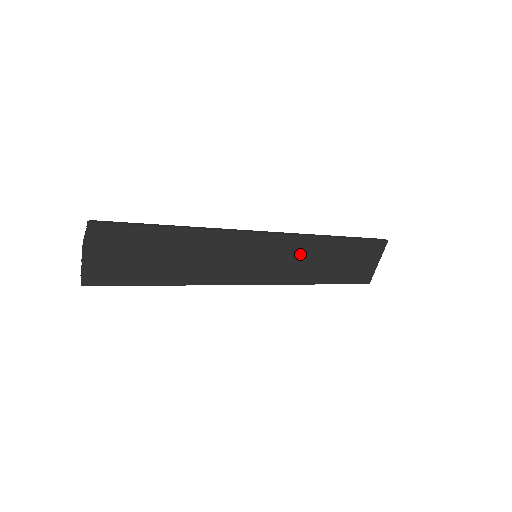
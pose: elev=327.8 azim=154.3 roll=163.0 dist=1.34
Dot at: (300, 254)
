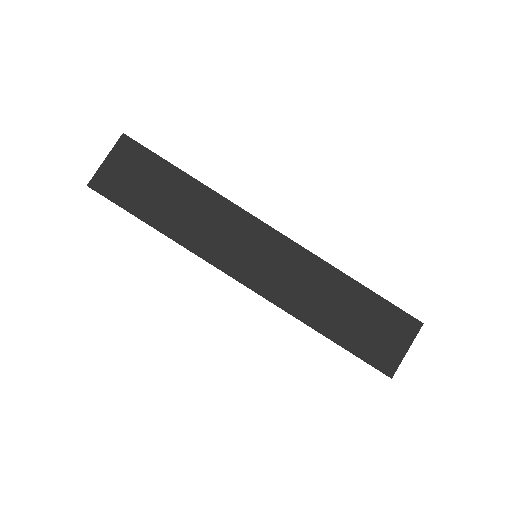
Dot at: (304, 275)
